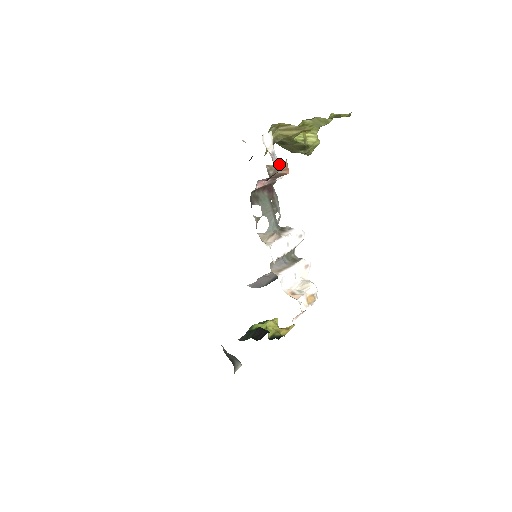
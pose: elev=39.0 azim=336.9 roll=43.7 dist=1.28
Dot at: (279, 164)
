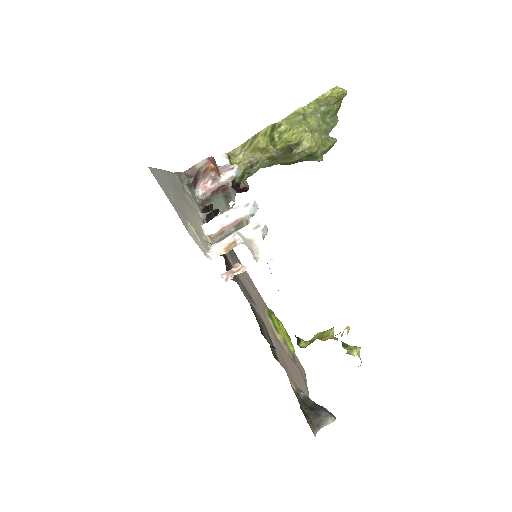
Dot at: (199, 164)
